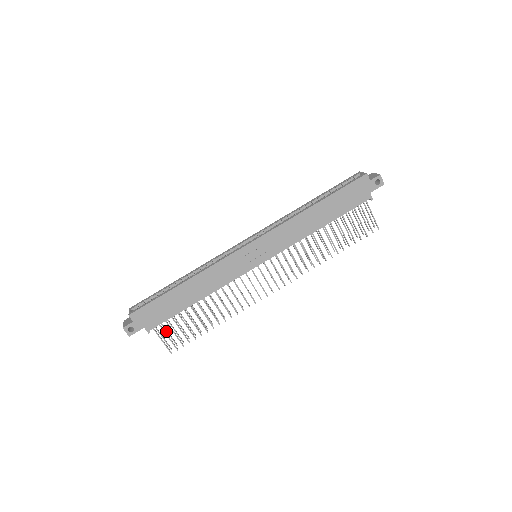
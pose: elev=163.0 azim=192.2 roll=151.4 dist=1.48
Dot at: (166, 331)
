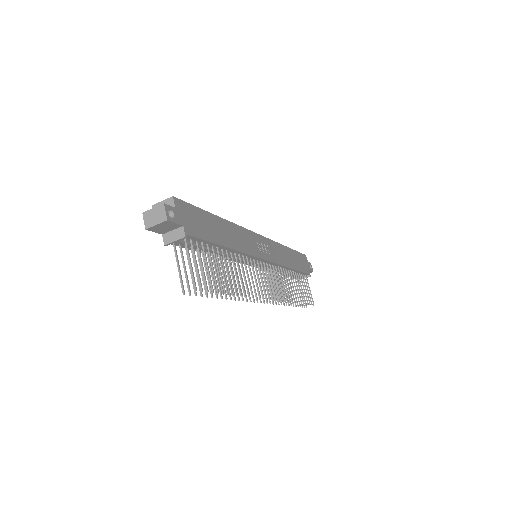
Dot at: (184, 264)
